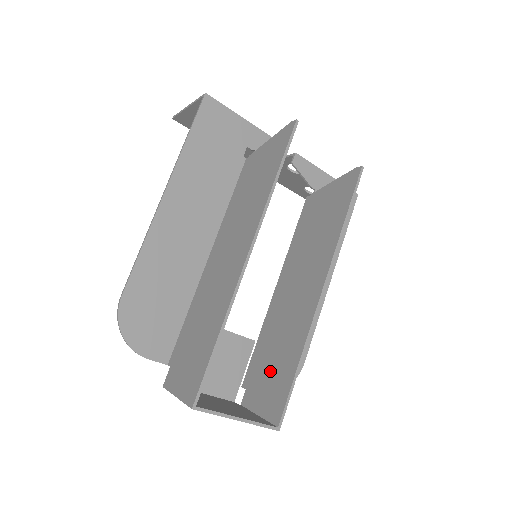
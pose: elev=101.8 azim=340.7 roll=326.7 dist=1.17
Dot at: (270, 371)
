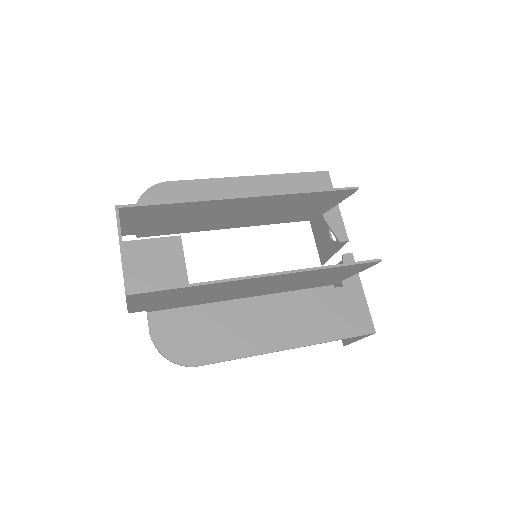
Dot at: occluded
